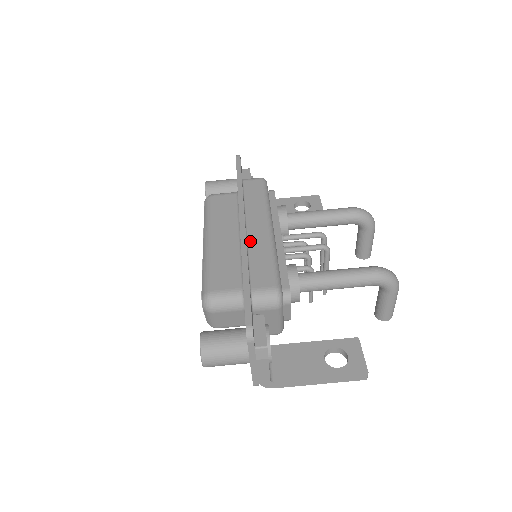
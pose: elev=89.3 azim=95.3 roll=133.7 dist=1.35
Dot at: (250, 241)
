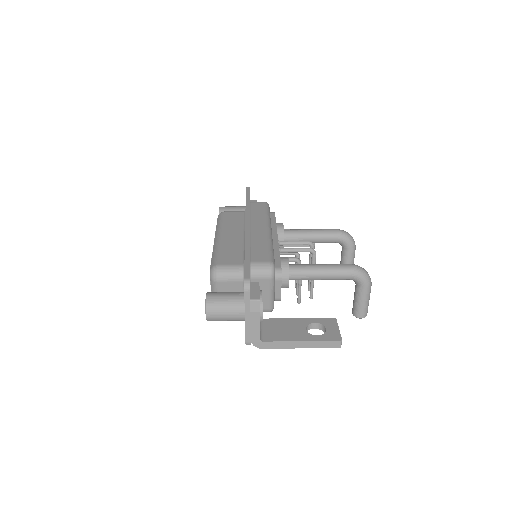
Dot at: (252, 235)
